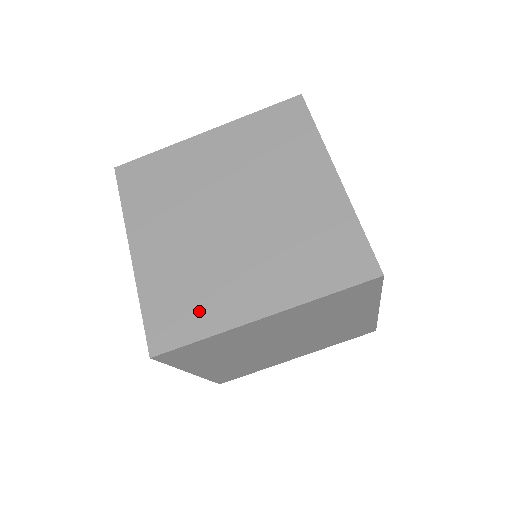
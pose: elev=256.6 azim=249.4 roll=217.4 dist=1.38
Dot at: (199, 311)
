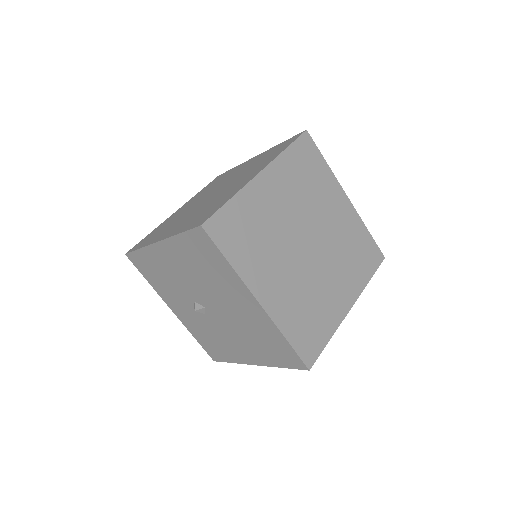
Dot at: (219, 203)
